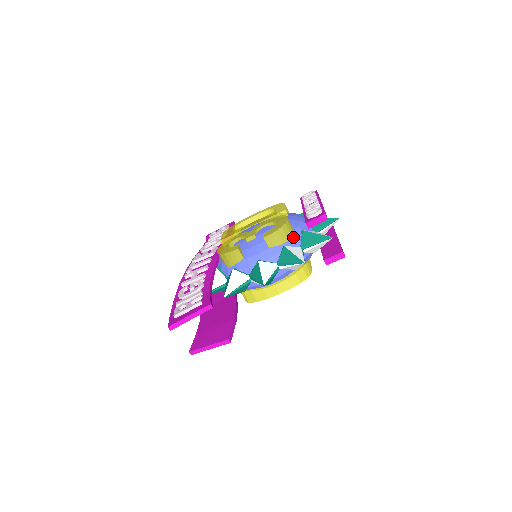
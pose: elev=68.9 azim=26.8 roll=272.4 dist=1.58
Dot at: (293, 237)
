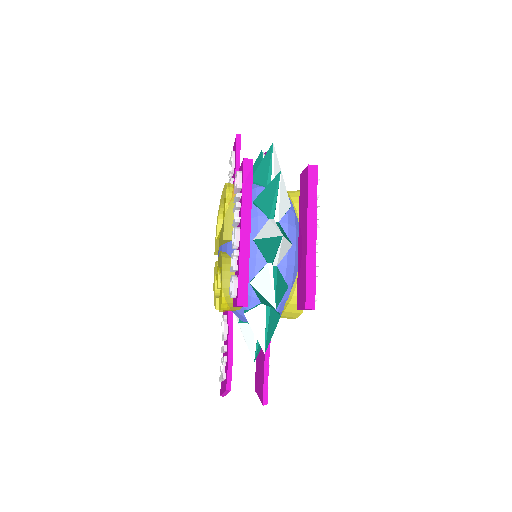
Dot at: occluded
